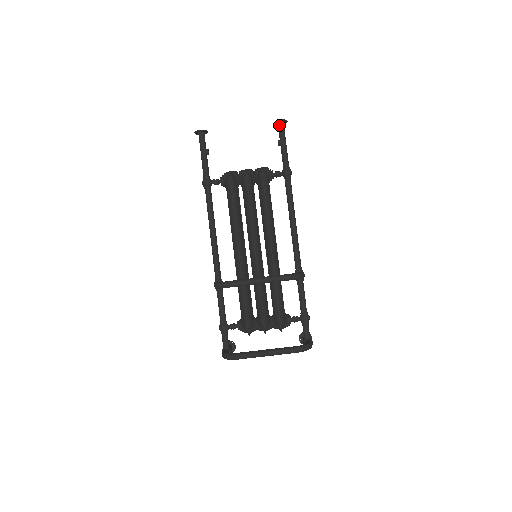
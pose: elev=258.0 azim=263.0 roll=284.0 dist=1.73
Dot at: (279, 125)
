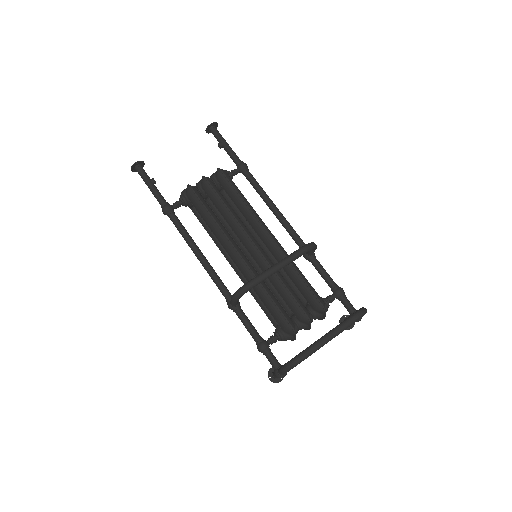
Dot at: (212, 130)
